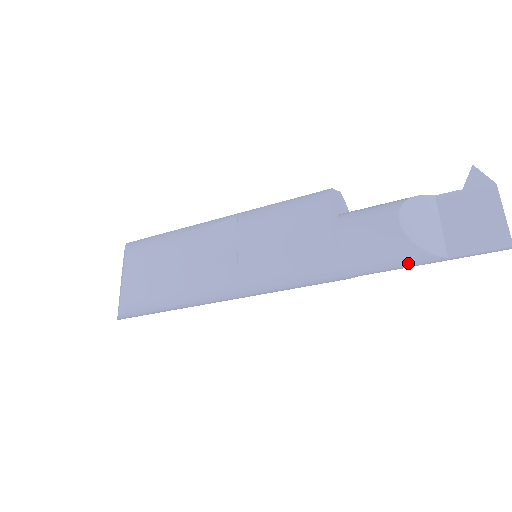
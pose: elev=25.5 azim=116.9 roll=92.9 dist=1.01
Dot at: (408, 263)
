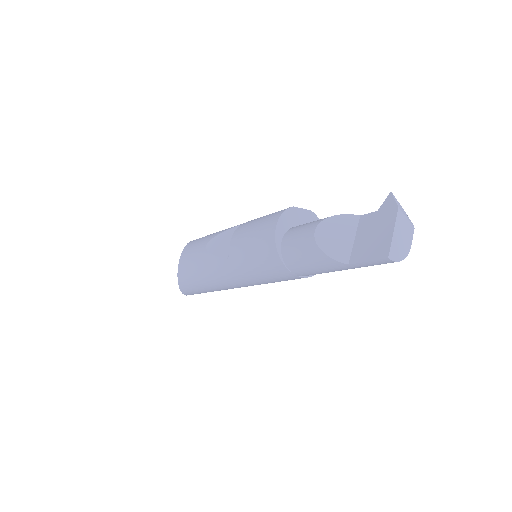
Dot at: (324, 266)
